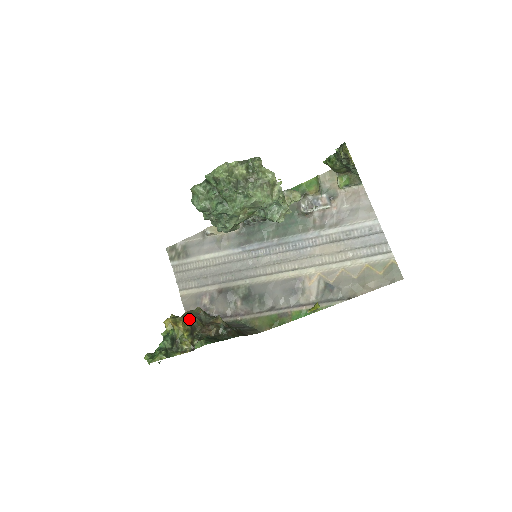
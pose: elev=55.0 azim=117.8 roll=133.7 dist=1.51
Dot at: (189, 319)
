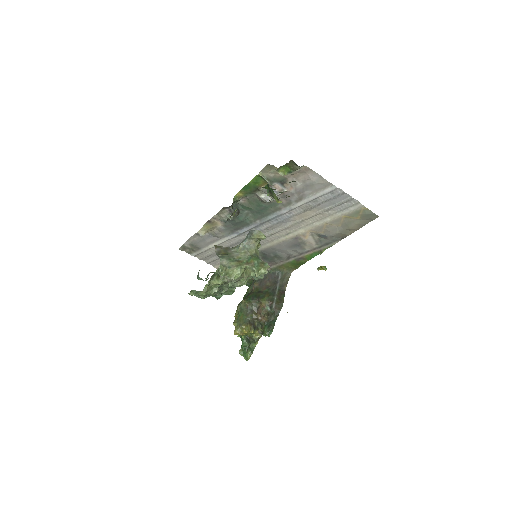
Dot at: (246, 319)
